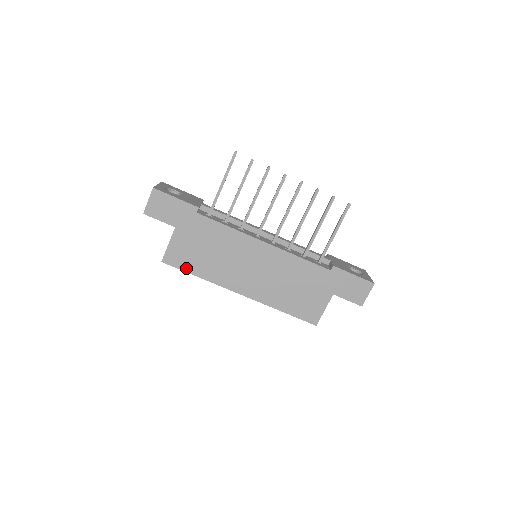
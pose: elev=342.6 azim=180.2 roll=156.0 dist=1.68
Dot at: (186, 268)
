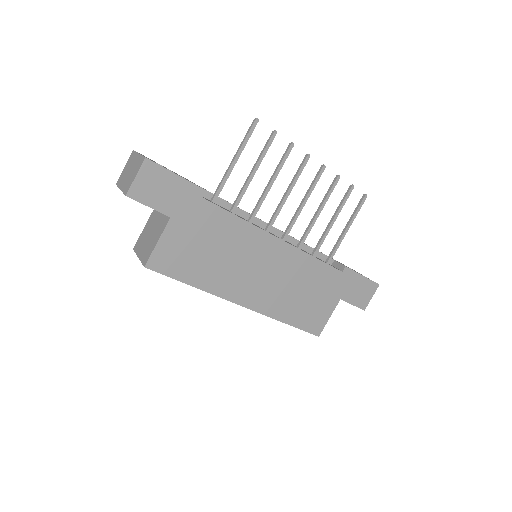
Dot at: (178, 275)
